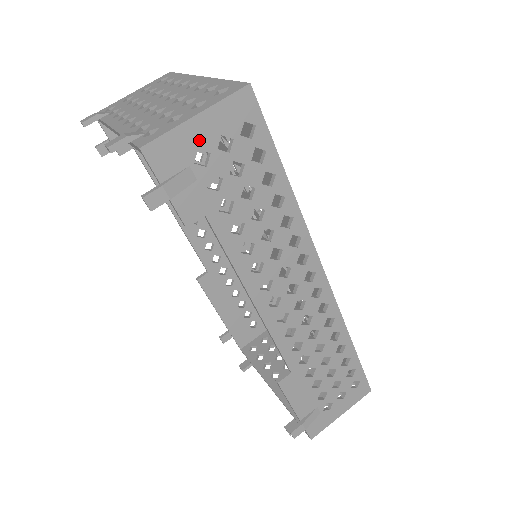
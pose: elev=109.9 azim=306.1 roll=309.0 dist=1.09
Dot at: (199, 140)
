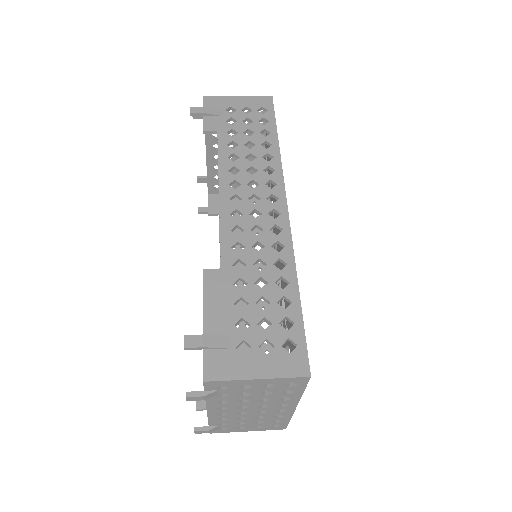
Dot at: (234, 104)
